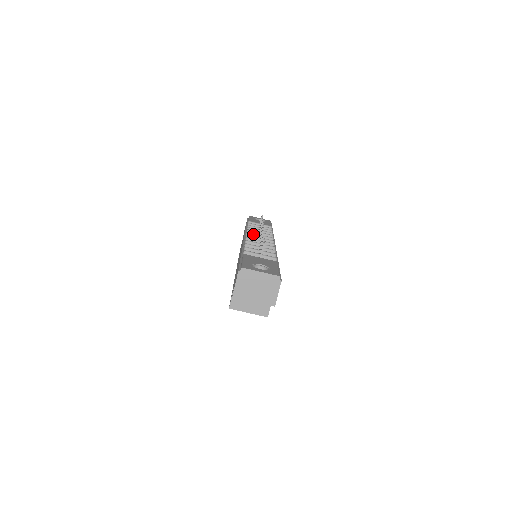
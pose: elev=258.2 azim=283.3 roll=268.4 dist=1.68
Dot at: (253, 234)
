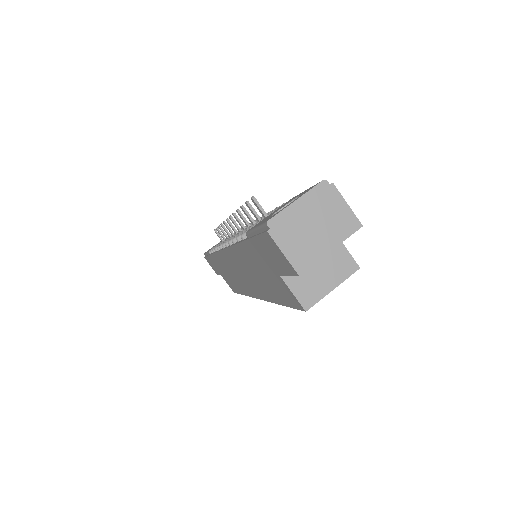
Dot at: occluded
